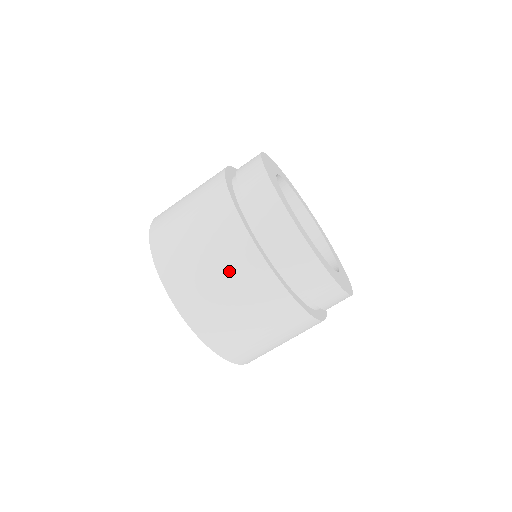
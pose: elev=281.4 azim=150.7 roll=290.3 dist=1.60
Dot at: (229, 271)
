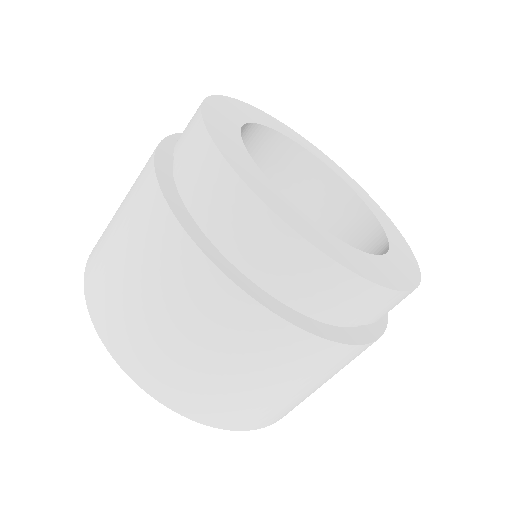
Dot at: (137, 246)
